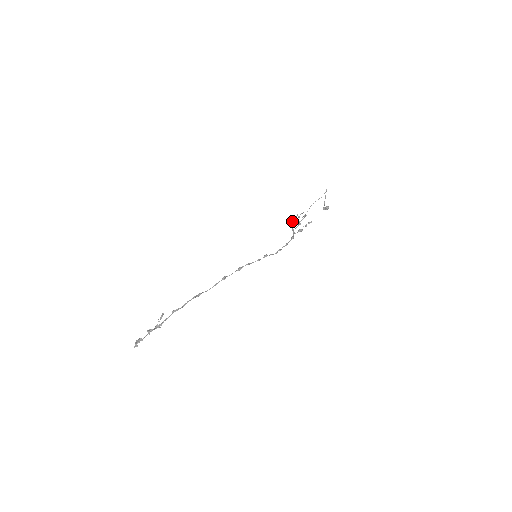
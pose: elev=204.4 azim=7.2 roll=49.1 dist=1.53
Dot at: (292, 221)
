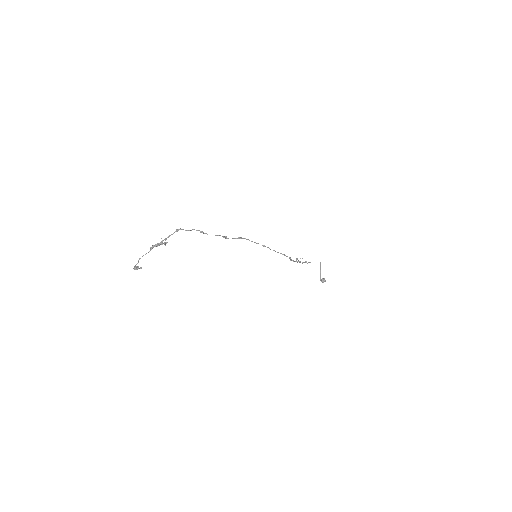
Dot at: occluded
